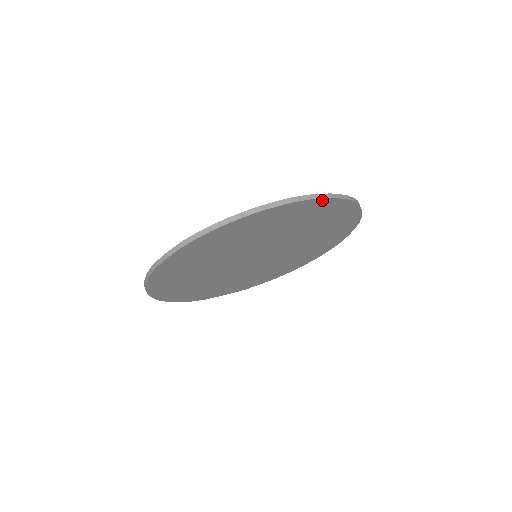
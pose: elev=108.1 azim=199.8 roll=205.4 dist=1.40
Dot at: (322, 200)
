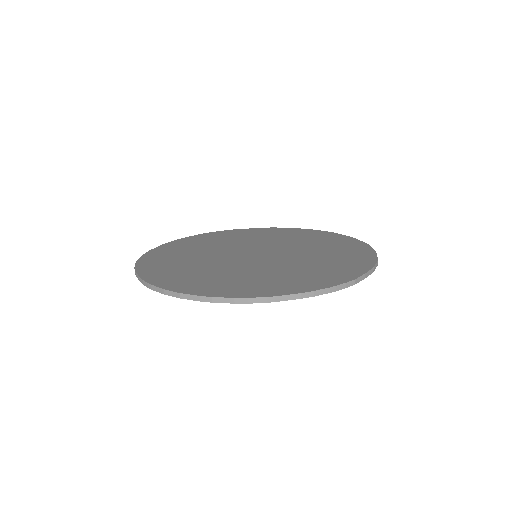
Dot at: (288, 298)
